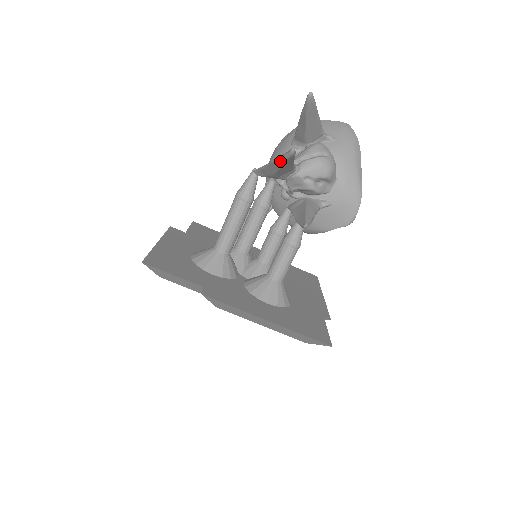
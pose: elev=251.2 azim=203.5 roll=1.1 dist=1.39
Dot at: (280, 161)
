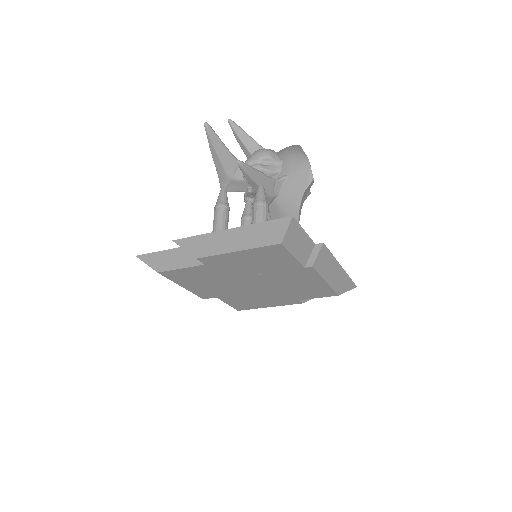
Dot at: (210, 144)
